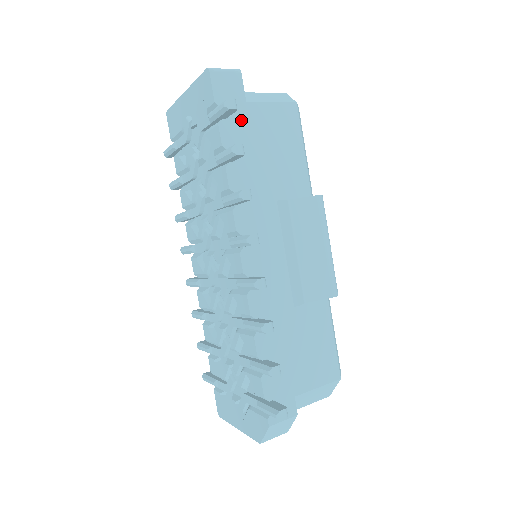
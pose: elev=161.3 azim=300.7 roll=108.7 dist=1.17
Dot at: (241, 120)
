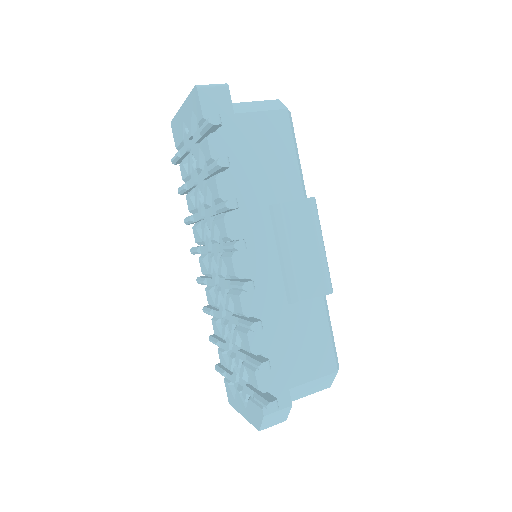
Dot at: (229, 132)
